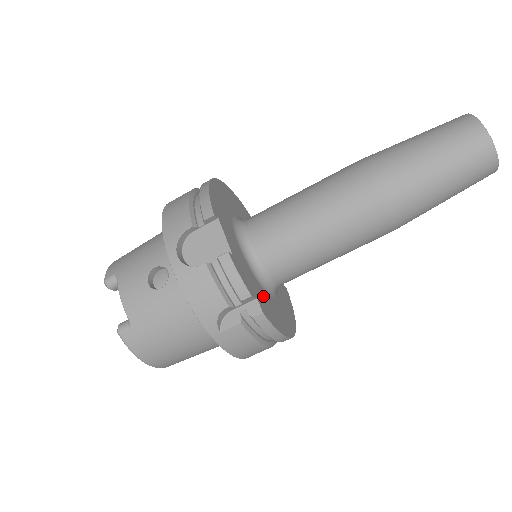
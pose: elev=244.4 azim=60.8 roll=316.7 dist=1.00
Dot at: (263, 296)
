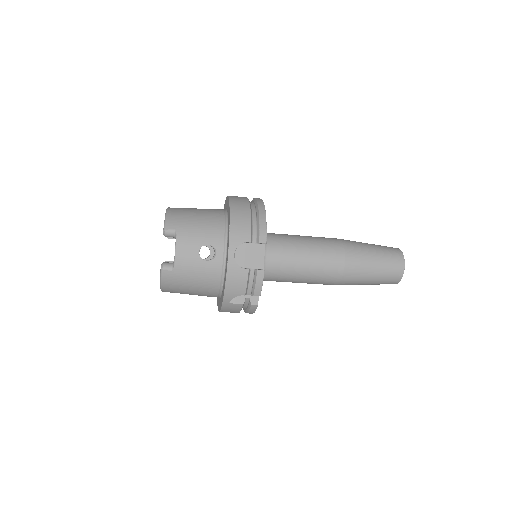
Dot at: occluded
